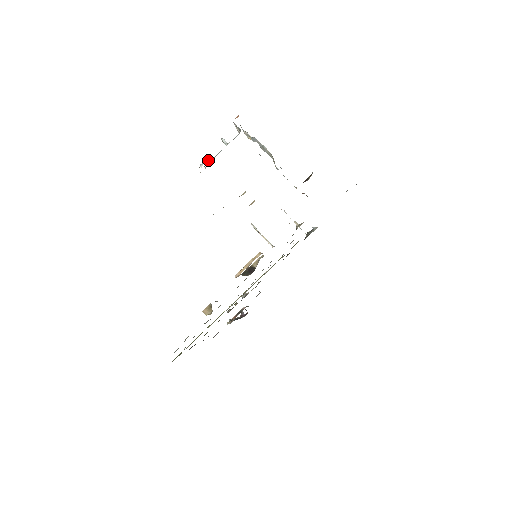
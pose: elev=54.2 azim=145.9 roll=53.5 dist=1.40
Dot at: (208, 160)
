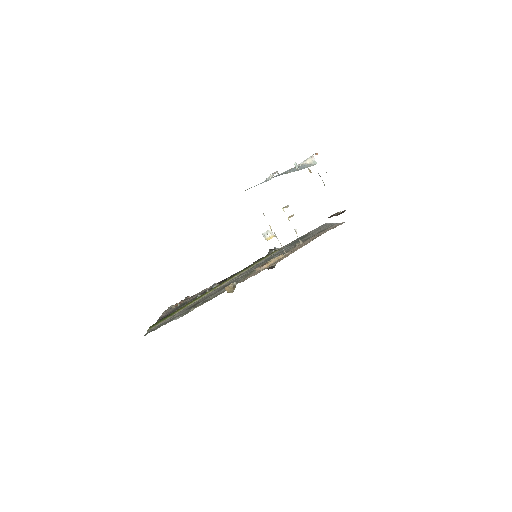
Dot at: (278, 173)
